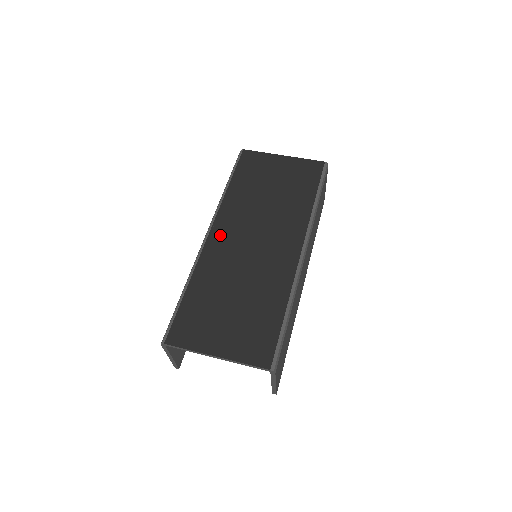
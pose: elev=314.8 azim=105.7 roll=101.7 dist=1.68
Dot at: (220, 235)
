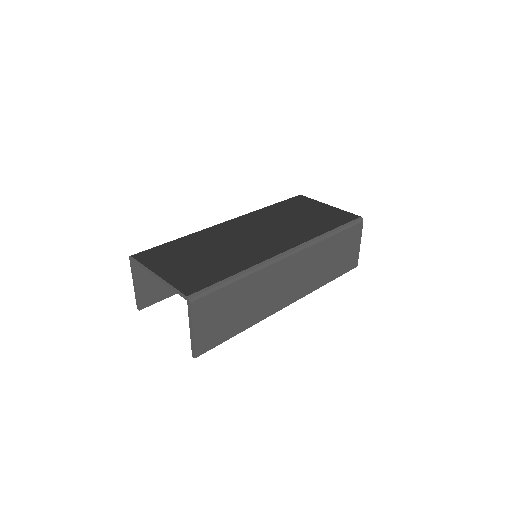
Dot at: (235, 226)
